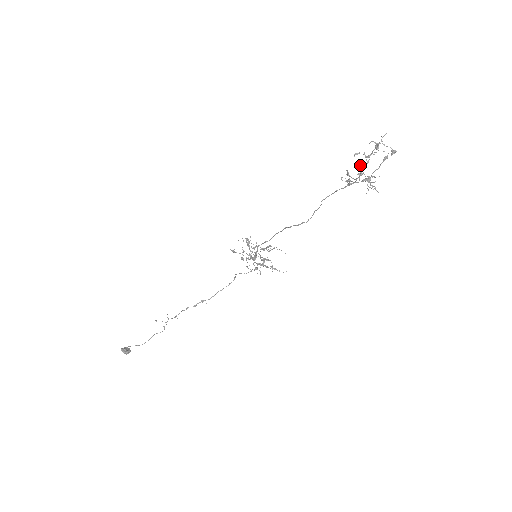
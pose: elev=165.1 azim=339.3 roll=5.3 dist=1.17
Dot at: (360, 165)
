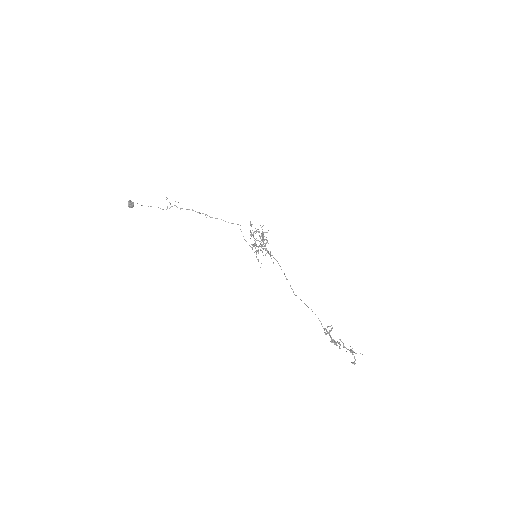
Dot at: (336, 344)
